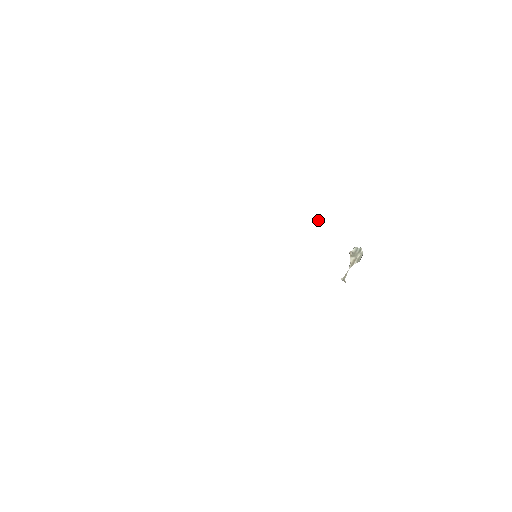
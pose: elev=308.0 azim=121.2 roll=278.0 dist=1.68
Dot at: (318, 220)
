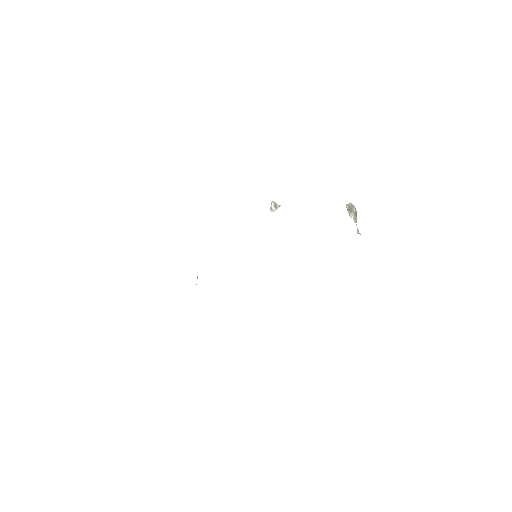
Dot at: (276, 206)
